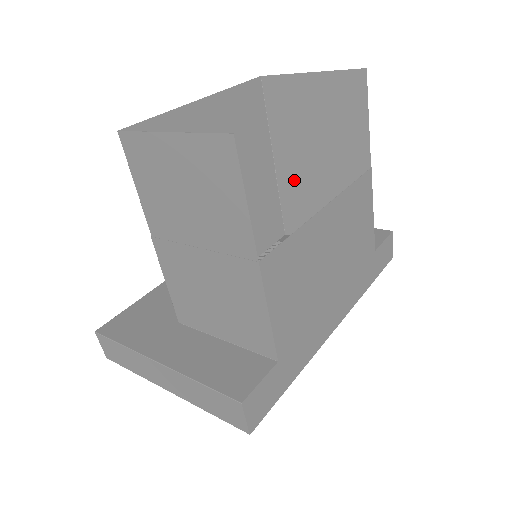
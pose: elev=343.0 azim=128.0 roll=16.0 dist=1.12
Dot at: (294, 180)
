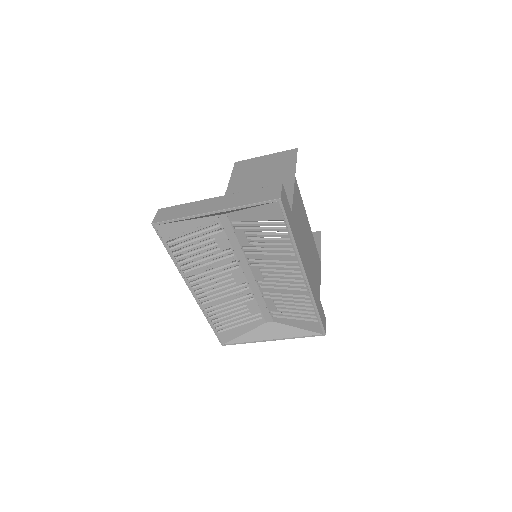
Dot at: (271, 277)
